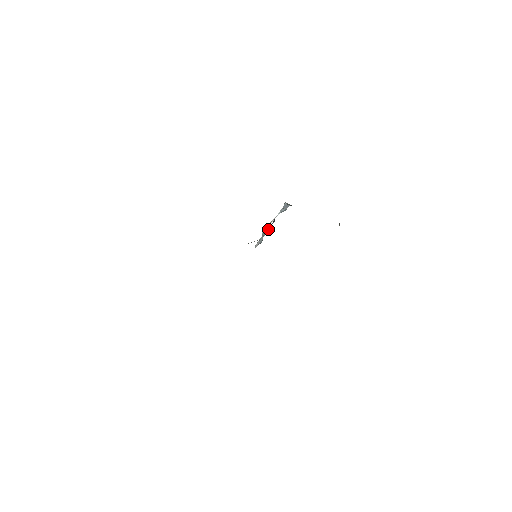
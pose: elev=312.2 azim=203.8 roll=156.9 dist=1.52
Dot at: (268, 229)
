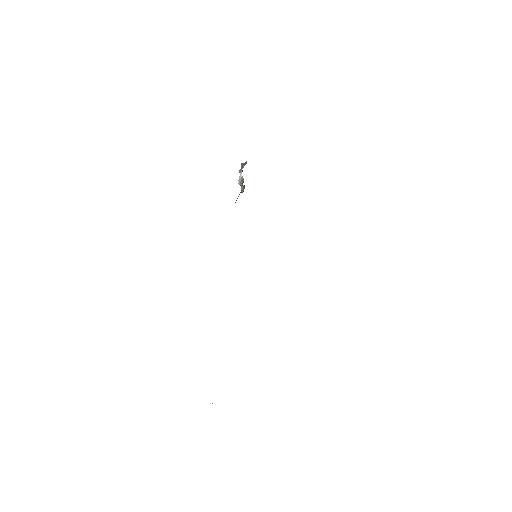
Dot at: (242, 181)
